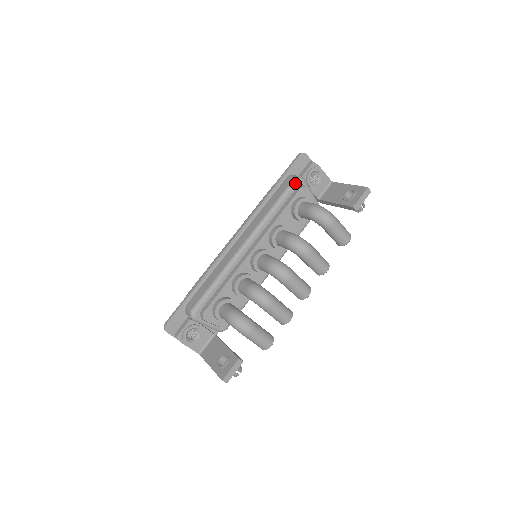
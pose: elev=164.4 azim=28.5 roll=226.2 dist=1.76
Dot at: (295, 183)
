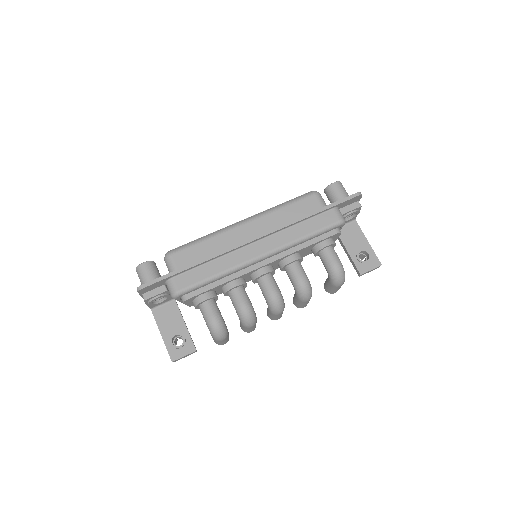
Dot at: (337, 226)
